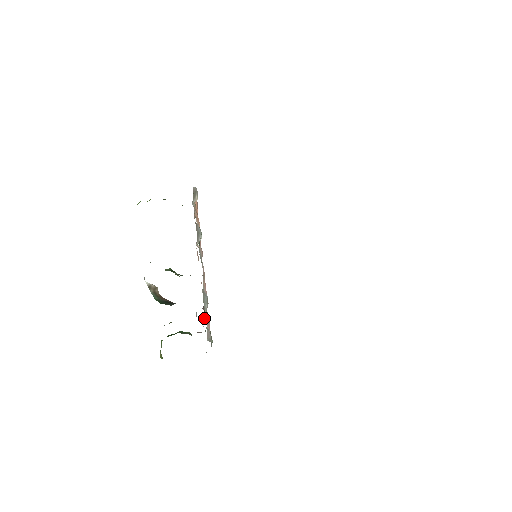
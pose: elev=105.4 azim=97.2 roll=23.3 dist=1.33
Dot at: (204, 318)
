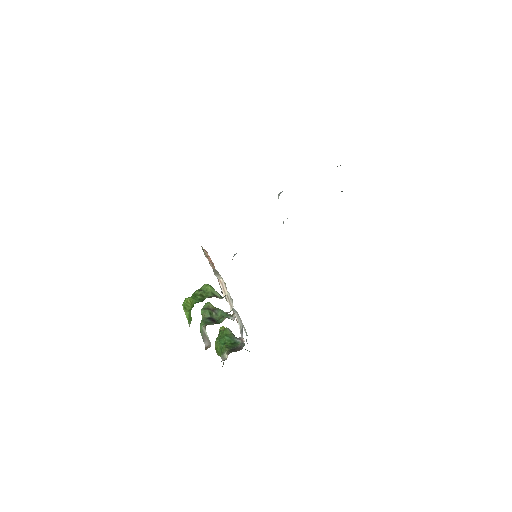
Dot at: (238, 322)
